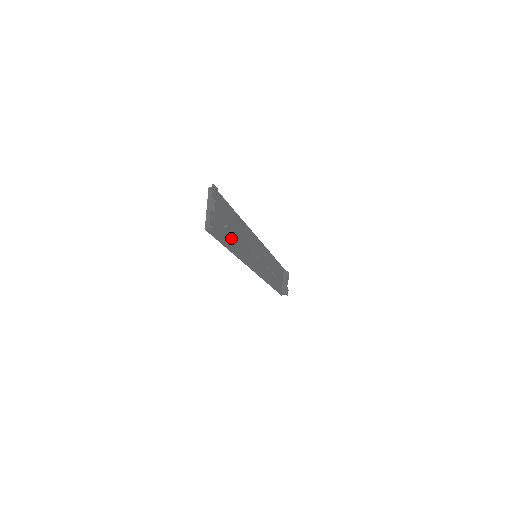
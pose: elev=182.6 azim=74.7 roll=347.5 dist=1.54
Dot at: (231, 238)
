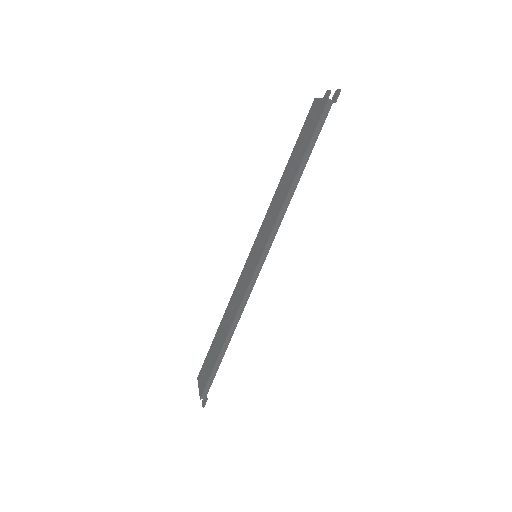
Dot at: (294, 169)
